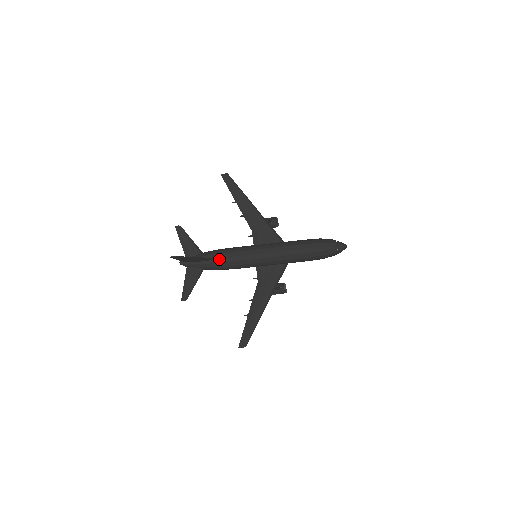
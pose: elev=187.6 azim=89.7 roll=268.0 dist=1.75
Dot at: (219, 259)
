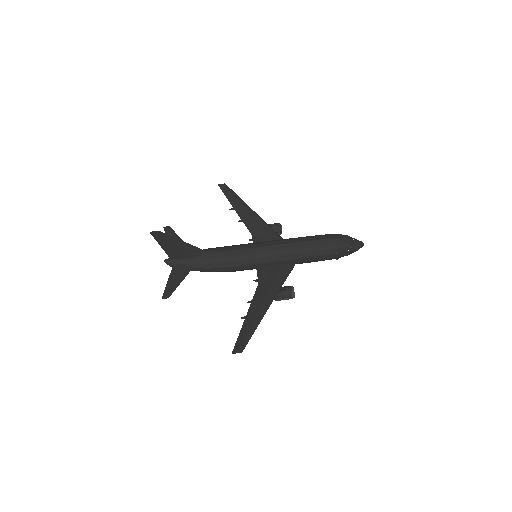
Dot at: (211, 254)
